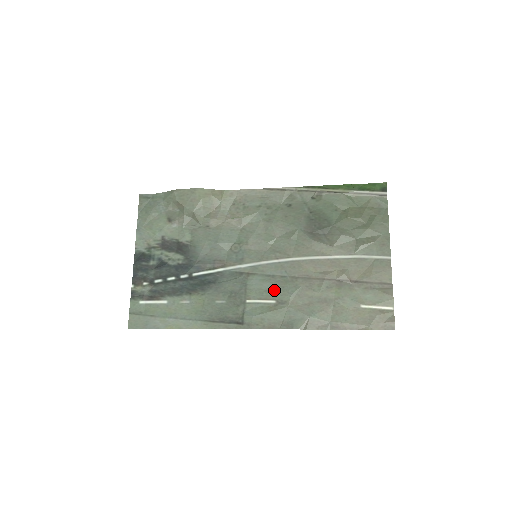
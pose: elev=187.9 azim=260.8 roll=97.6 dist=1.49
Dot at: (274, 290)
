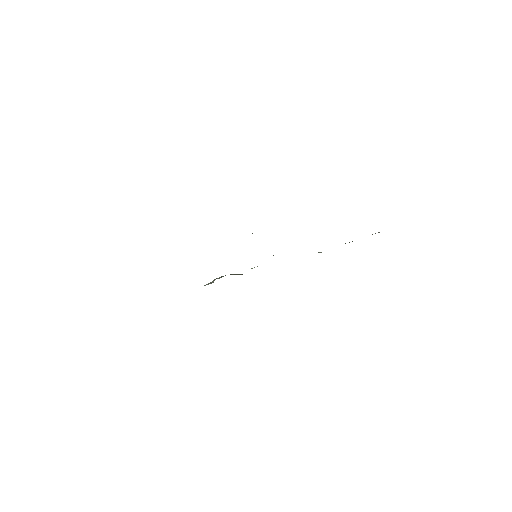
Dot at: occluded
